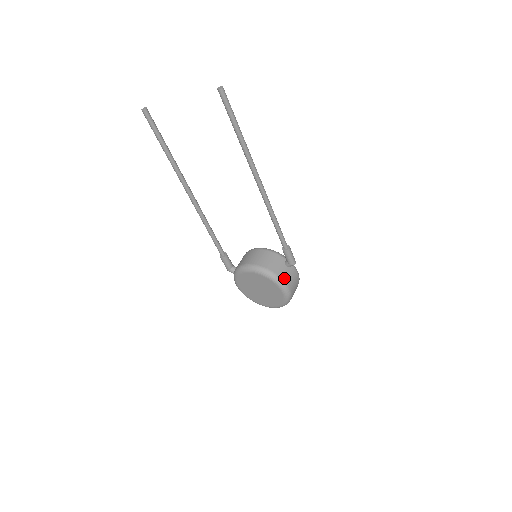
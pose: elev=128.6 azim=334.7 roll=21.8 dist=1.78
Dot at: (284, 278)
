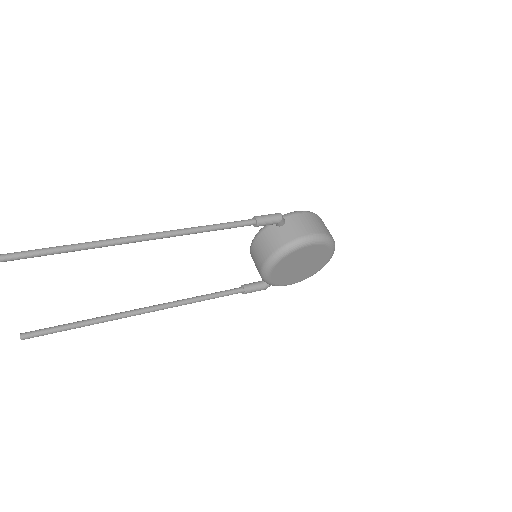
Dot at: (293, 237)
